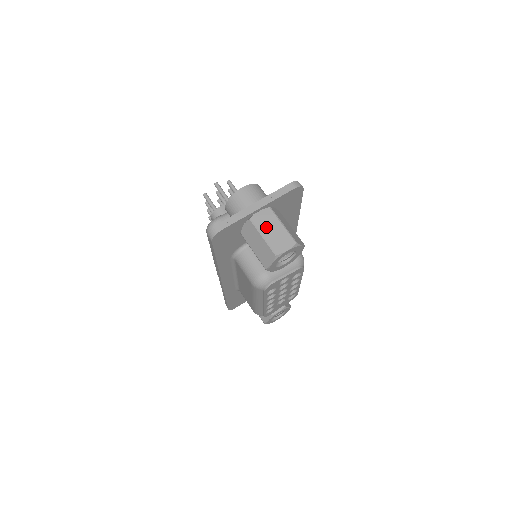
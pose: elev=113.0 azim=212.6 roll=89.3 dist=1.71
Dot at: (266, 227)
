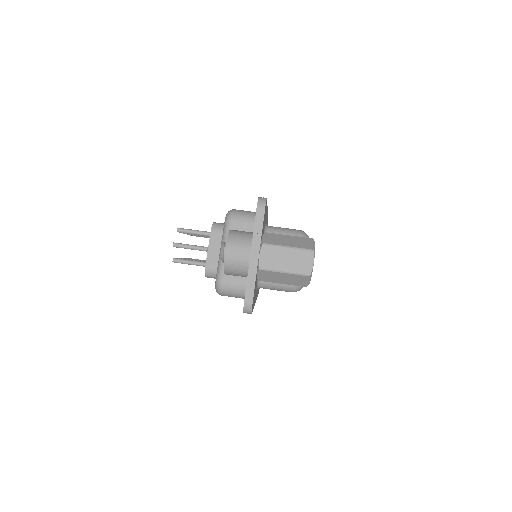
Dot at: (279, 263)
